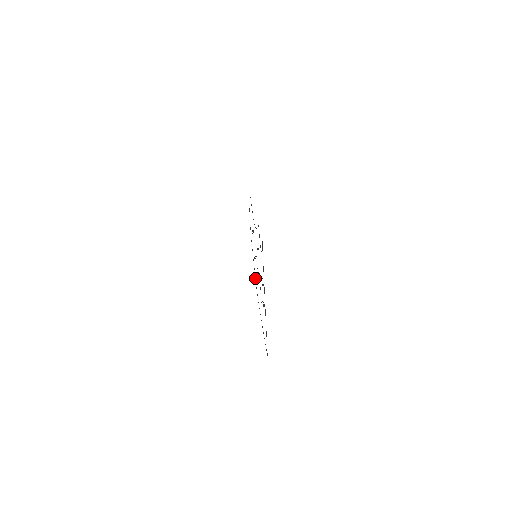
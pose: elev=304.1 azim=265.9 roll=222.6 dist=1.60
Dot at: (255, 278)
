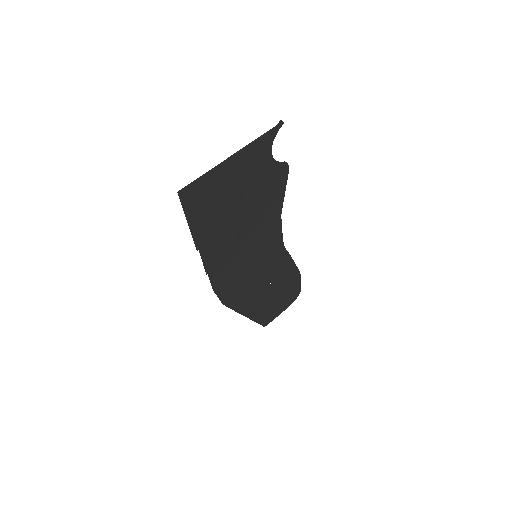
Dot at: (232, 308)
